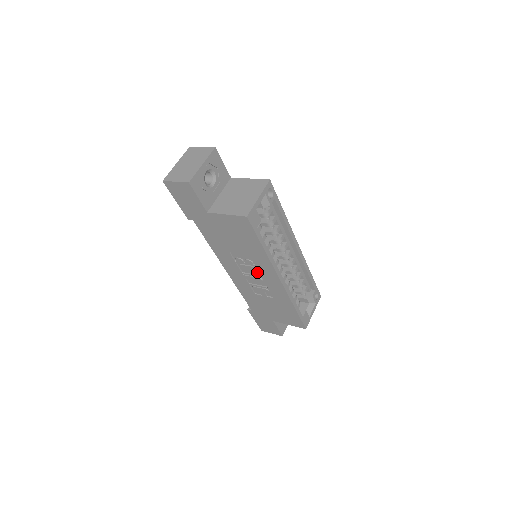
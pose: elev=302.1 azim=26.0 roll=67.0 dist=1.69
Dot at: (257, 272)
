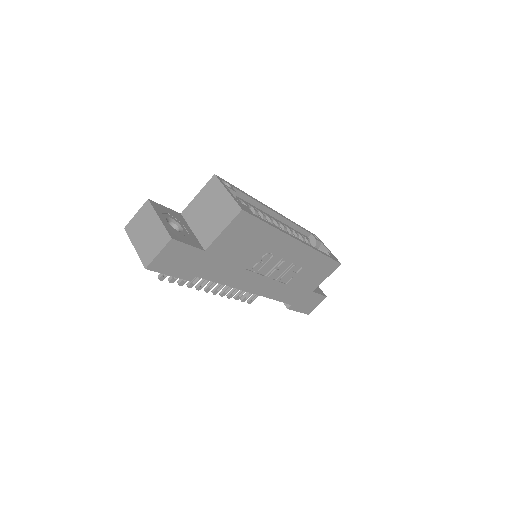
Dot at: (277, 259)
